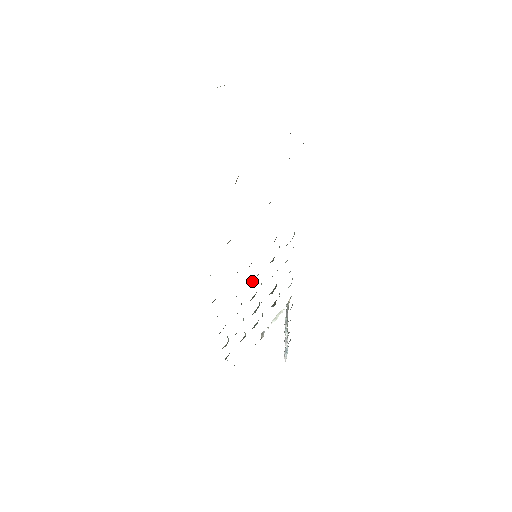
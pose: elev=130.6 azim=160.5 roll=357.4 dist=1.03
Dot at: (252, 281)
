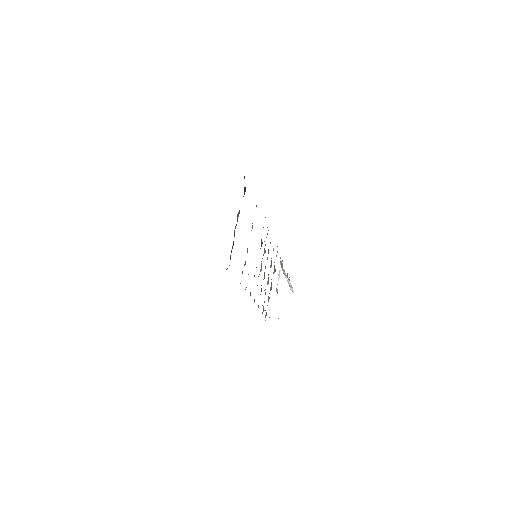
Dot at: (261, 270)
